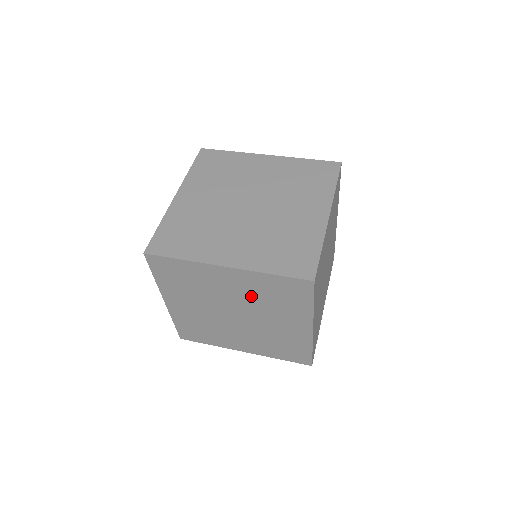
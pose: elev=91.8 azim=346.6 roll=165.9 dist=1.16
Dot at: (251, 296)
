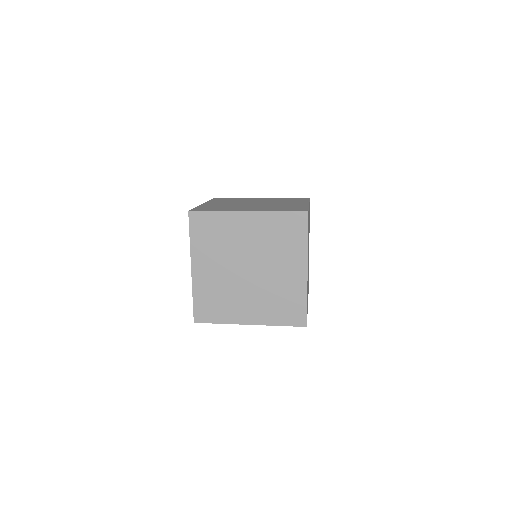
Dot at: occluded
